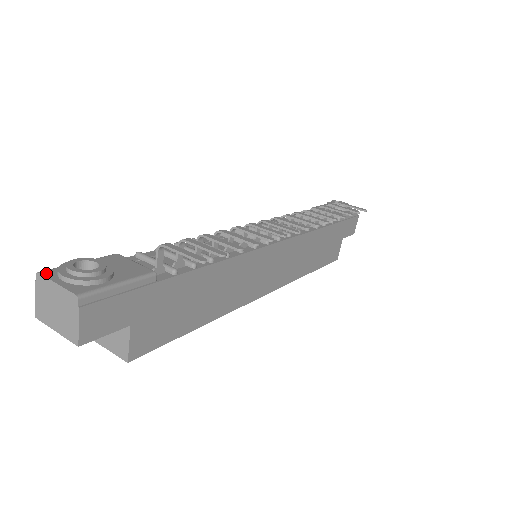
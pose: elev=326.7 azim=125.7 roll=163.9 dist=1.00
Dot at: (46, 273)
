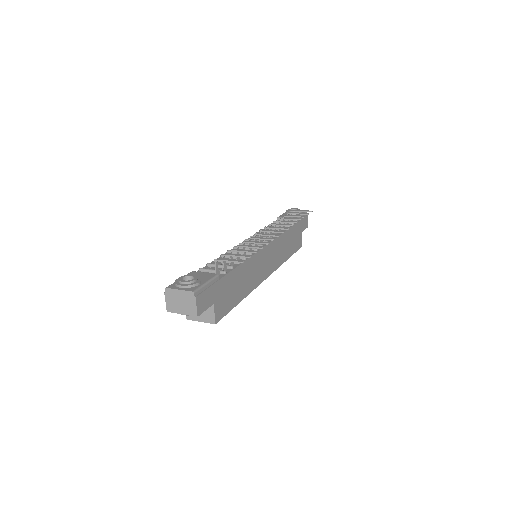
Dot at: (170, 287)
